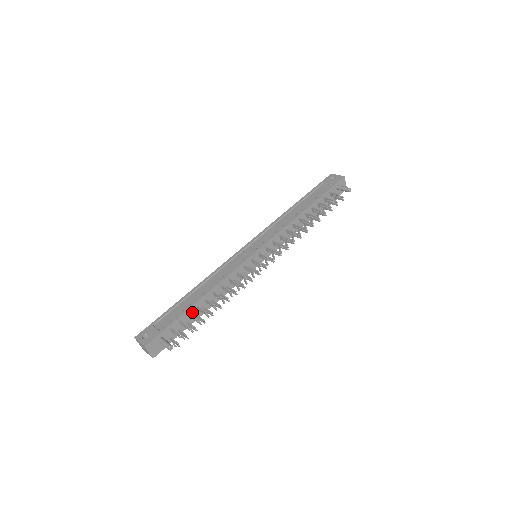
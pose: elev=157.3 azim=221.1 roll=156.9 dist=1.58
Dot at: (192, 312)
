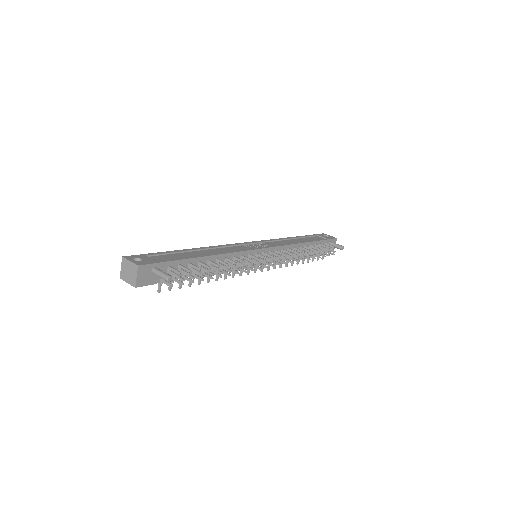
Dot at: occluded
